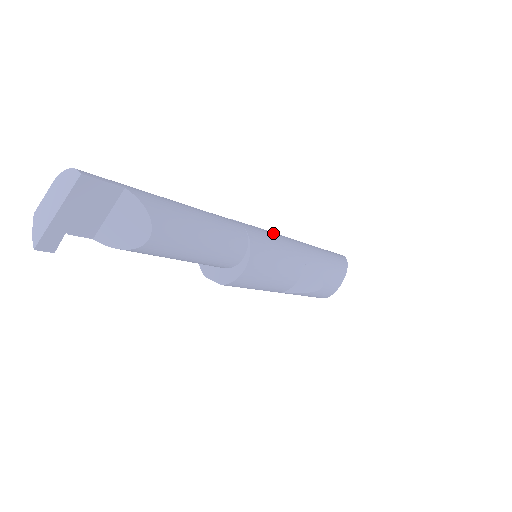
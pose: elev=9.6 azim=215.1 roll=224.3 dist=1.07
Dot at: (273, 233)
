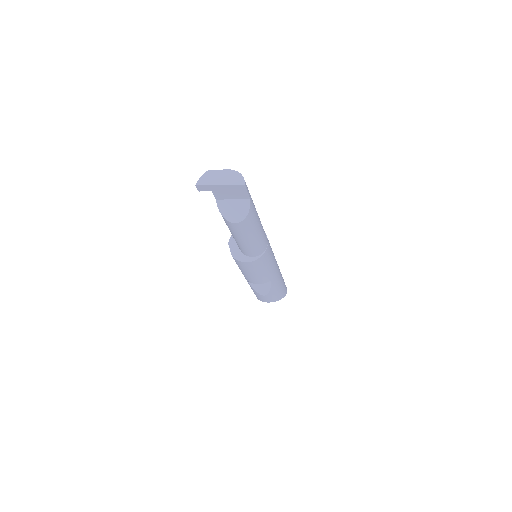
Dot at: occluded
